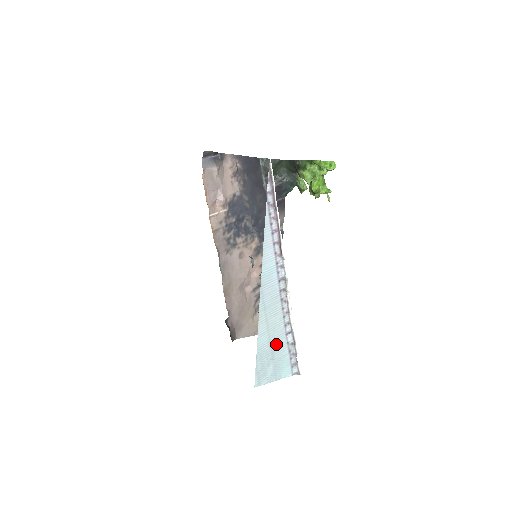
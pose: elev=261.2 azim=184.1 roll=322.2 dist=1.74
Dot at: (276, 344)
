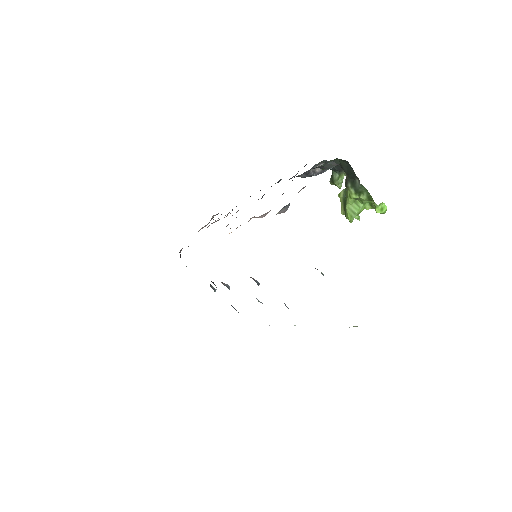
Dot at: occluded
